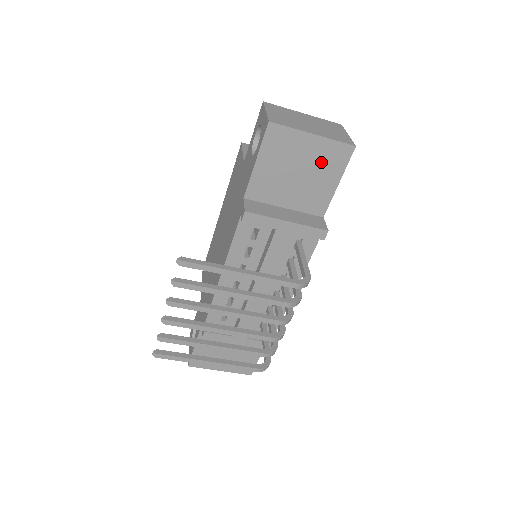
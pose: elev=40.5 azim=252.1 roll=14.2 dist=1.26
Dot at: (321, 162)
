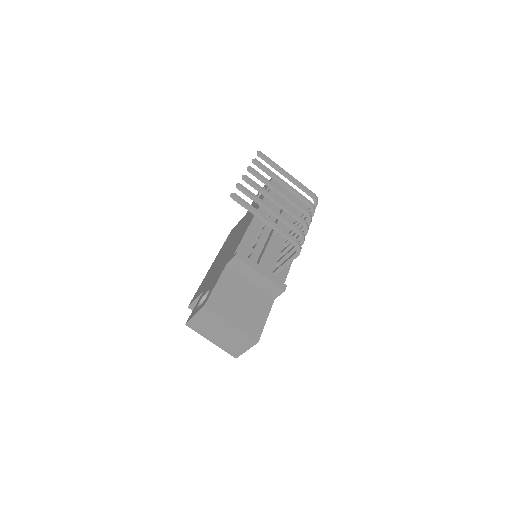
Dot at: (297, 201)
